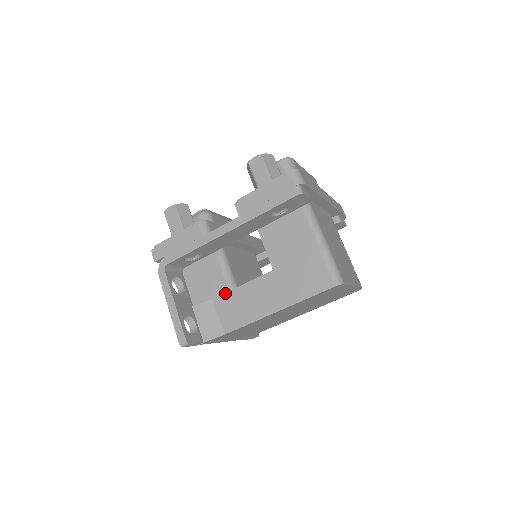
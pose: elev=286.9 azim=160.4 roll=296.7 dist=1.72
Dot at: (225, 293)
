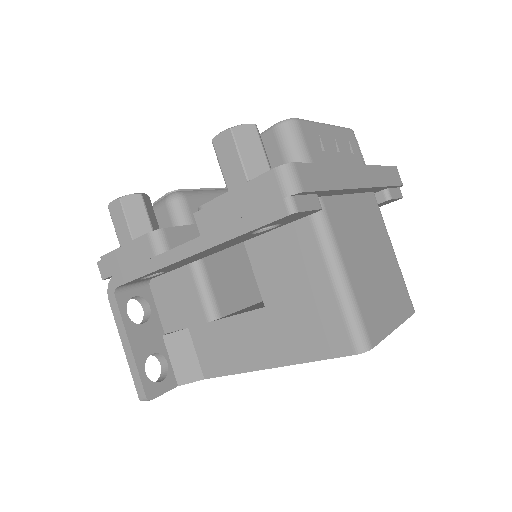
Dot at: (203, 324)
